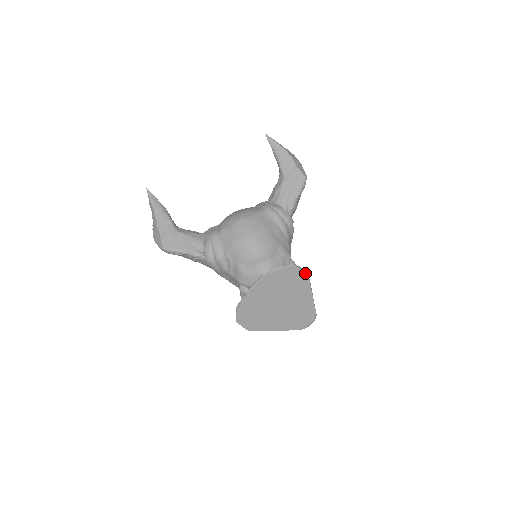
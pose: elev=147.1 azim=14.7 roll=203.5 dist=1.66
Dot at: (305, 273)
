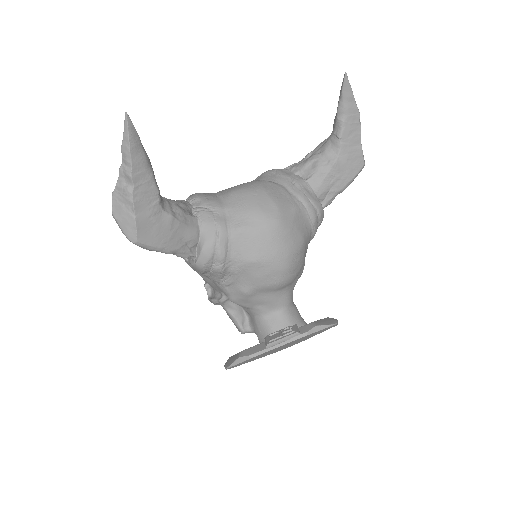
Dot at: (336, 325)
